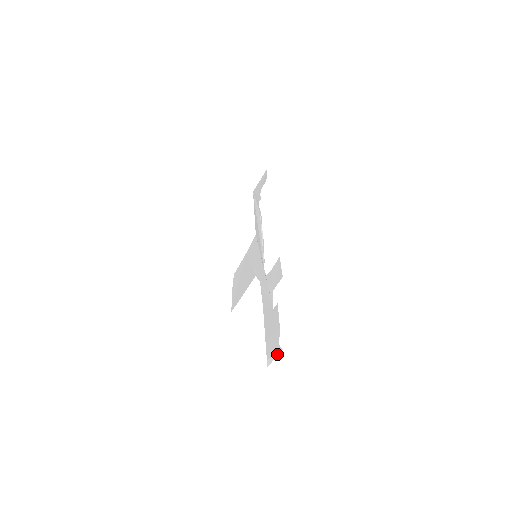
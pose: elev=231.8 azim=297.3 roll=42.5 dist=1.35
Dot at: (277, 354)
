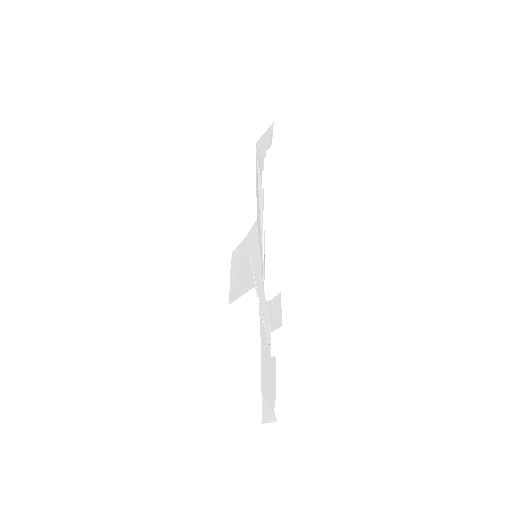
Dot at: (272, 421)
